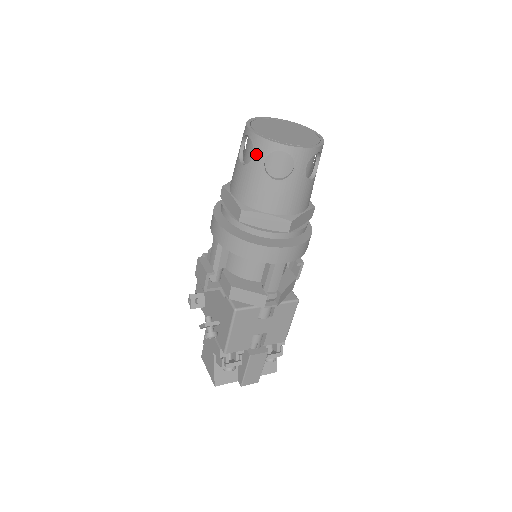
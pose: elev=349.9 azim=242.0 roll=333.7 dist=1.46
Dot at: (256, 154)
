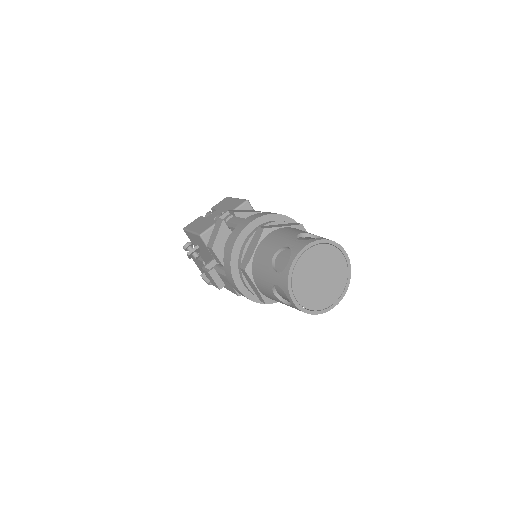
Dot at: occluded
